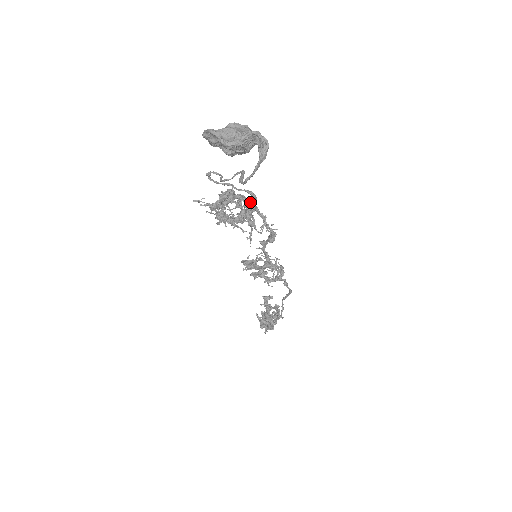
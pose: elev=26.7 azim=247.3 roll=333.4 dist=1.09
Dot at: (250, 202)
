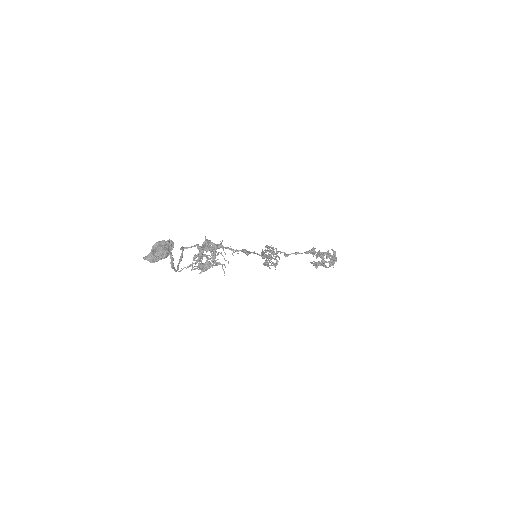
Dot at: (213, 248)
